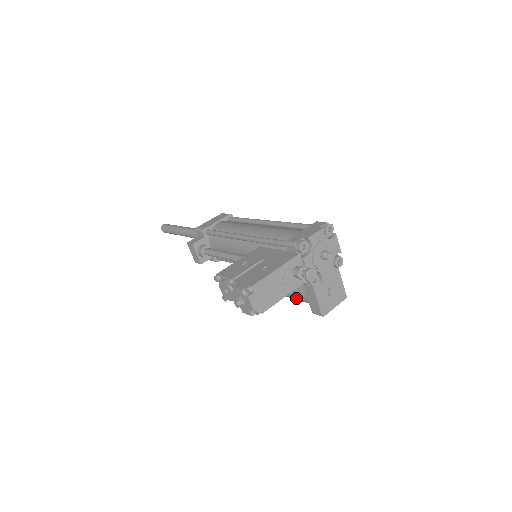
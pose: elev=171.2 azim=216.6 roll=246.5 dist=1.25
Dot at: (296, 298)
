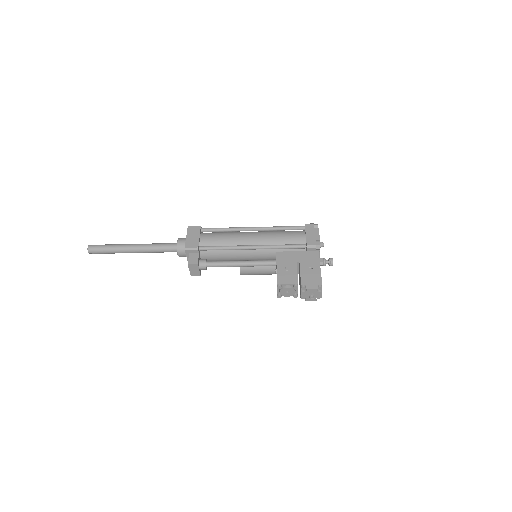
Dot at: occluded
